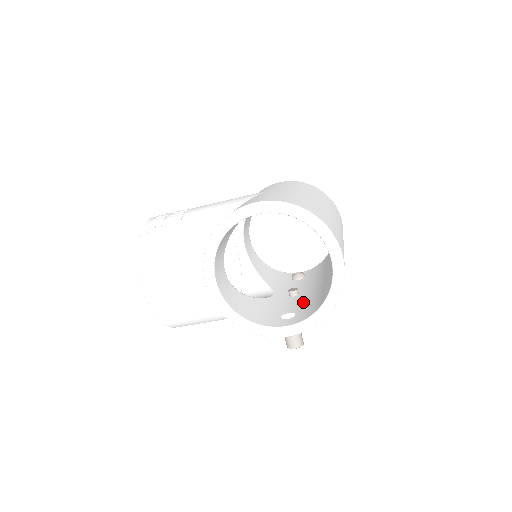
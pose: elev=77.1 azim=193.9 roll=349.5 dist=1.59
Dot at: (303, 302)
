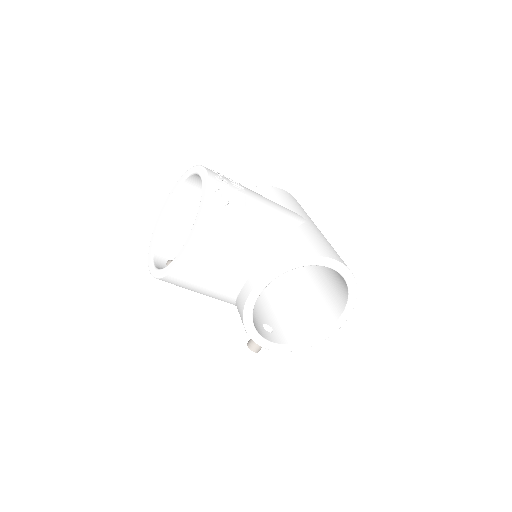
Dot at: (271, 315)
